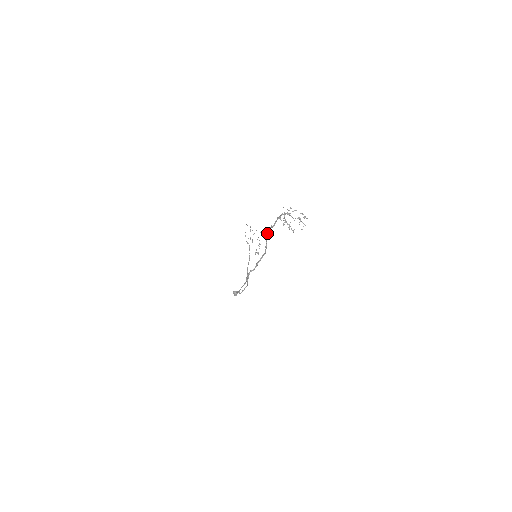
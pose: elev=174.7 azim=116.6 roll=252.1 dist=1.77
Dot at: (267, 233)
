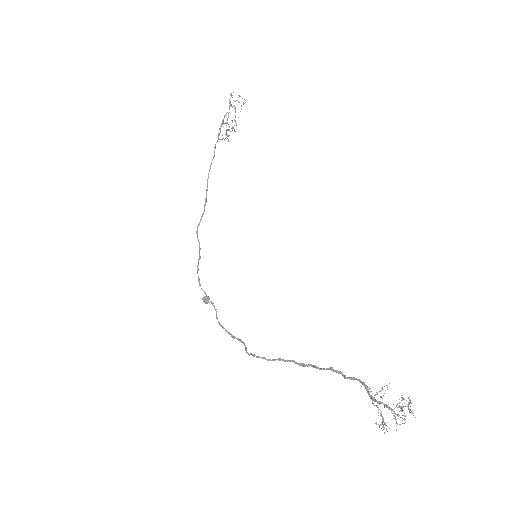
Dot at: (328, 369)
